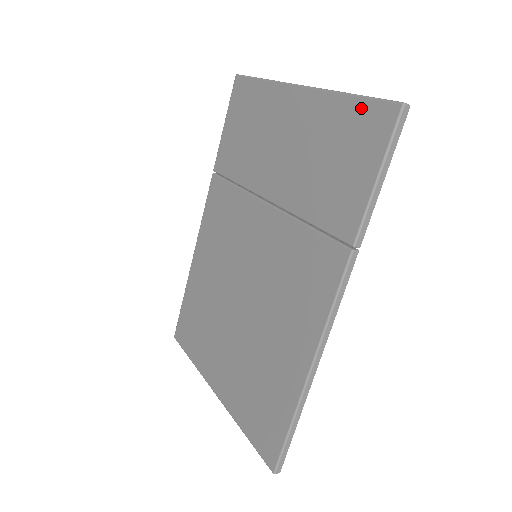
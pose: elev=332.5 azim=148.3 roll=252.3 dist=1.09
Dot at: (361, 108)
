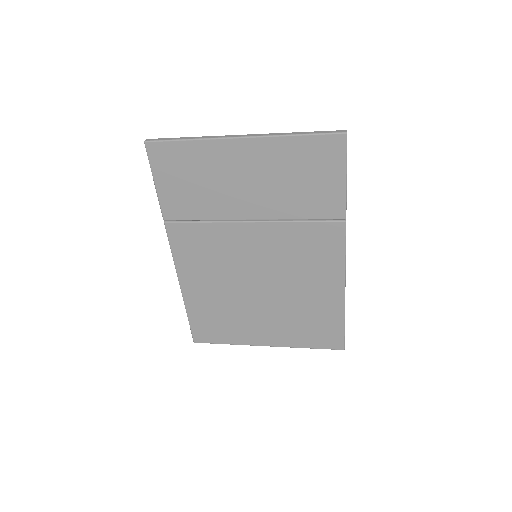
Dot at: (312, 142)
